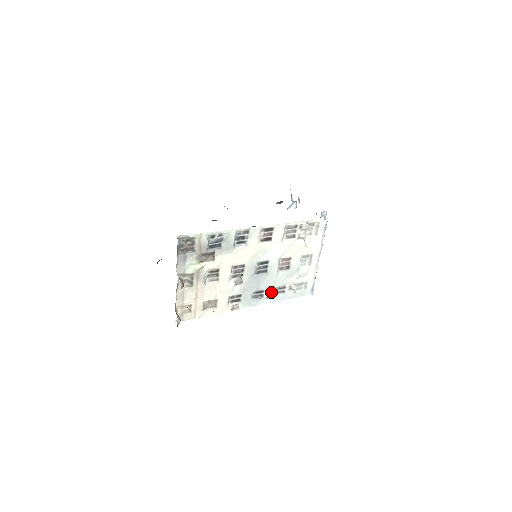
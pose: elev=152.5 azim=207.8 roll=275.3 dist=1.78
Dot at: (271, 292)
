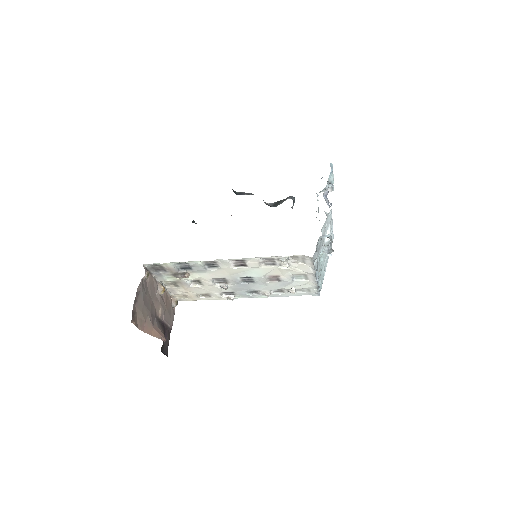
Dot at: (266, 293)
